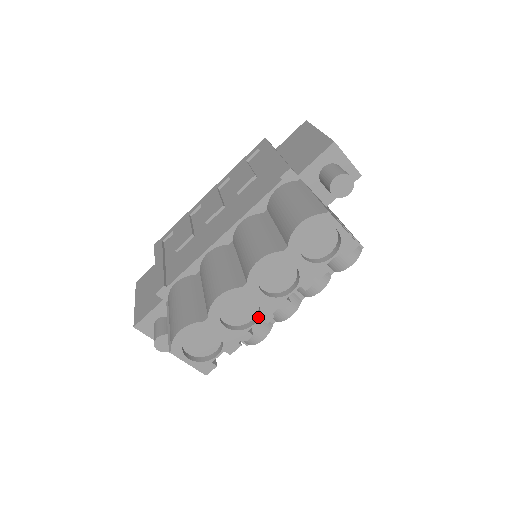
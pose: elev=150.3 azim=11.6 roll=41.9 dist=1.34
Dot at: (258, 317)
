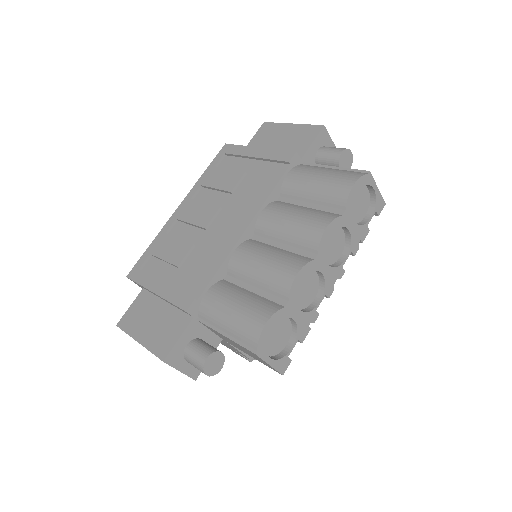
Dot at: (323, 293)
